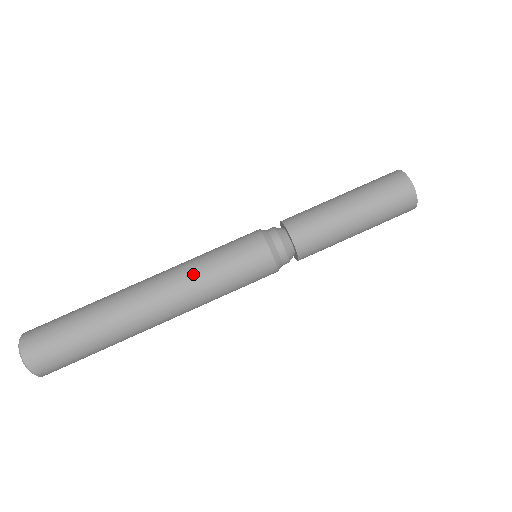
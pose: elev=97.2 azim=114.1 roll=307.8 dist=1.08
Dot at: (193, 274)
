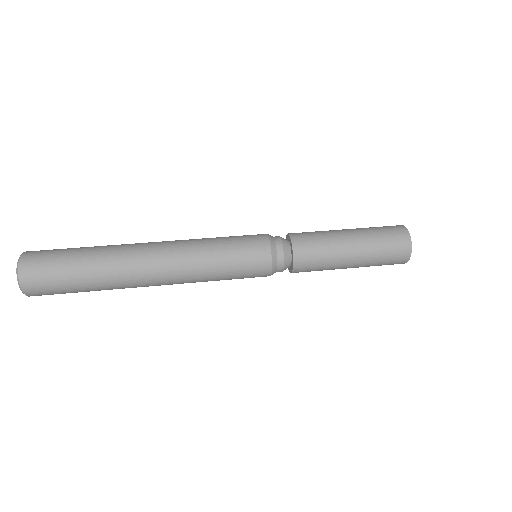
Dot at: (197, 251)
